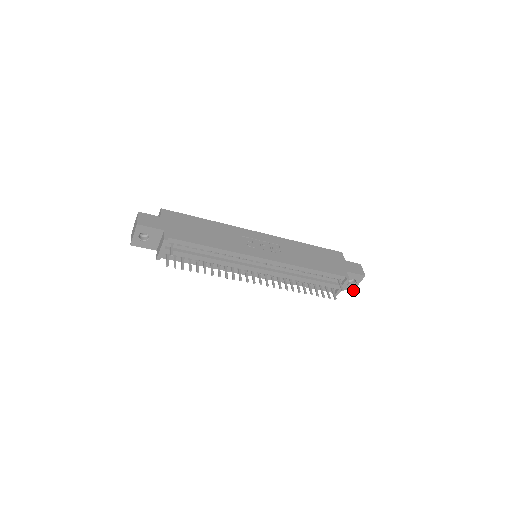
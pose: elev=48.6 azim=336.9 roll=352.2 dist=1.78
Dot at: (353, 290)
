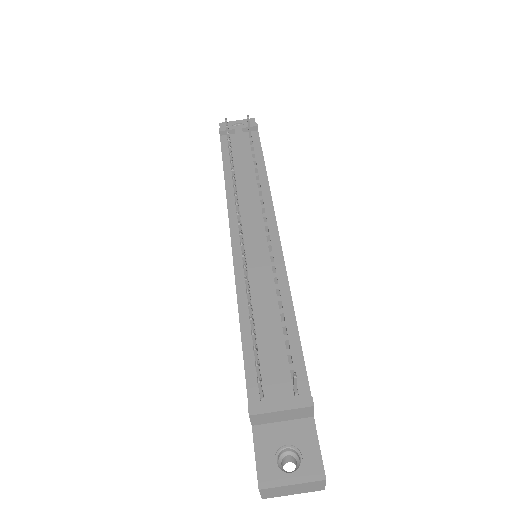
Dot at: (263, 487)
